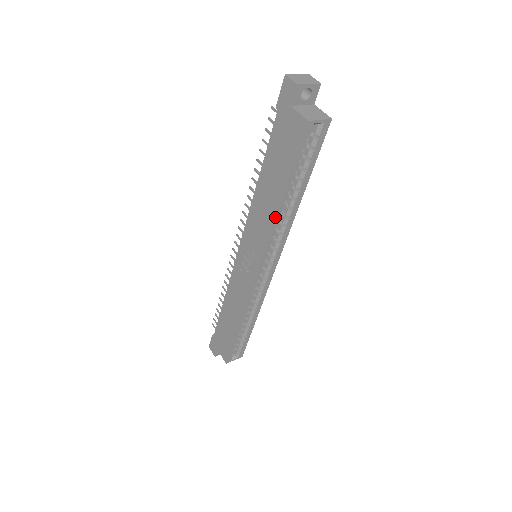
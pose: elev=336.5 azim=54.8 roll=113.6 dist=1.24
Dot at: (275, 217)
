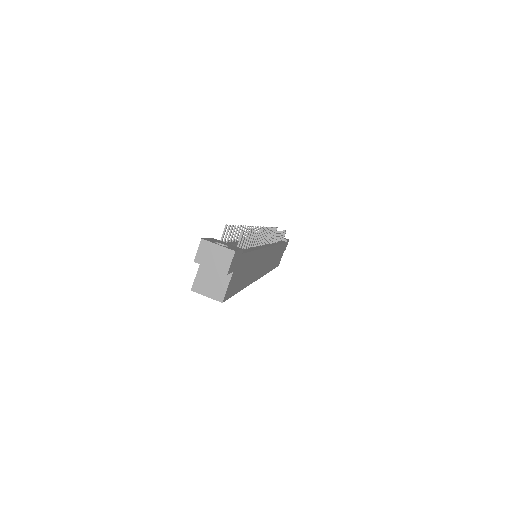
Dot at: occluded
